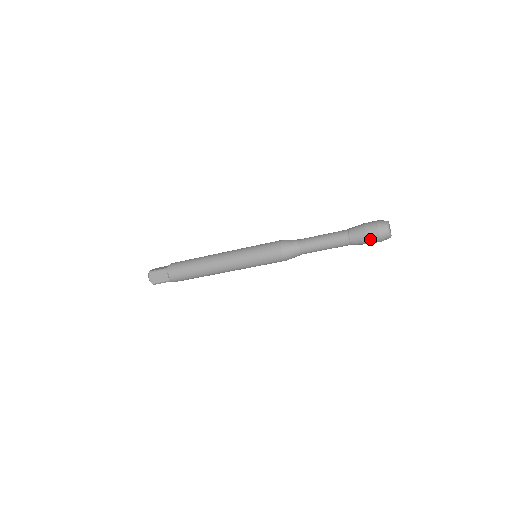
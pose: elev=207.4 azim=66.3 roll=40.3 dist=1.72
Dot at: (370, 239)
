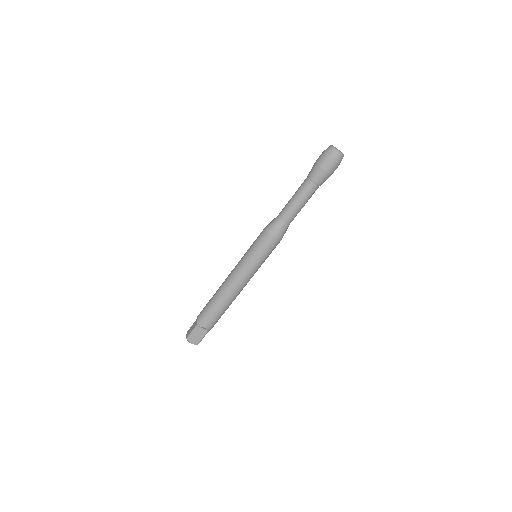
Dot at: (331, 170)
